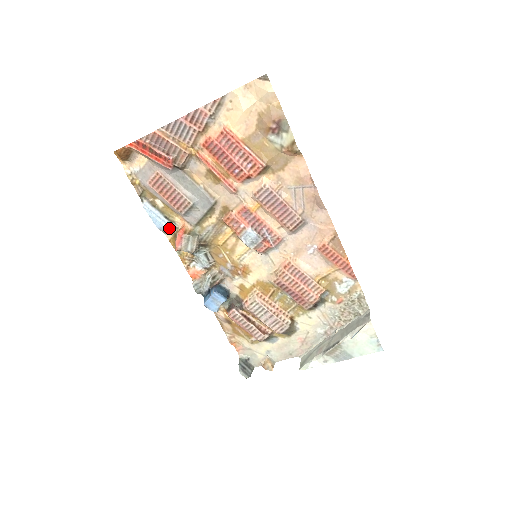
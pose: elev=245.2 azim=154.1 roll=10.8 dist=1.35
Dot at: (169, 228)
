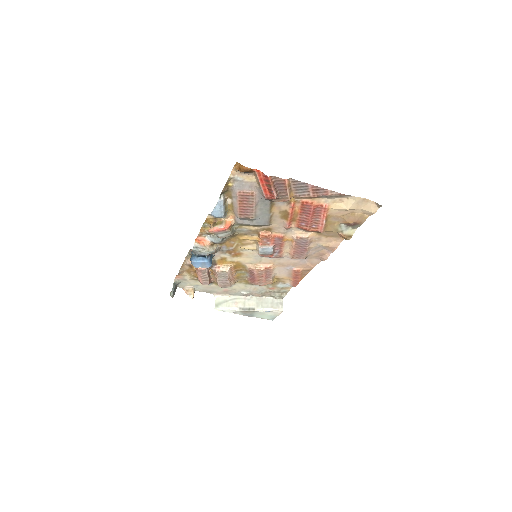
Dot at: (219, 217)
